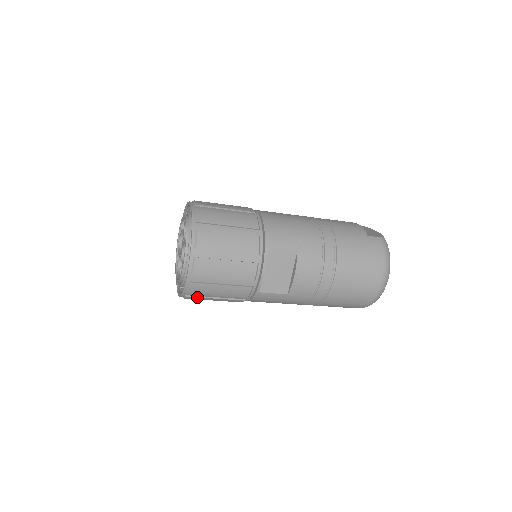
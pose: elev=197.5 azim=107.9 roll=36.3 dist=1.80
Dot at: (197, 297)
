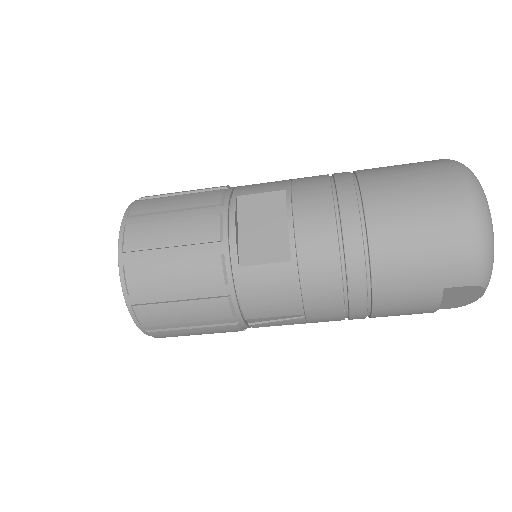
Dot at: (149, 304)
